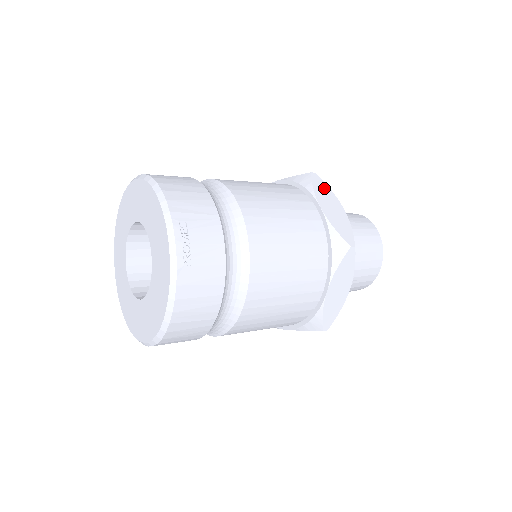
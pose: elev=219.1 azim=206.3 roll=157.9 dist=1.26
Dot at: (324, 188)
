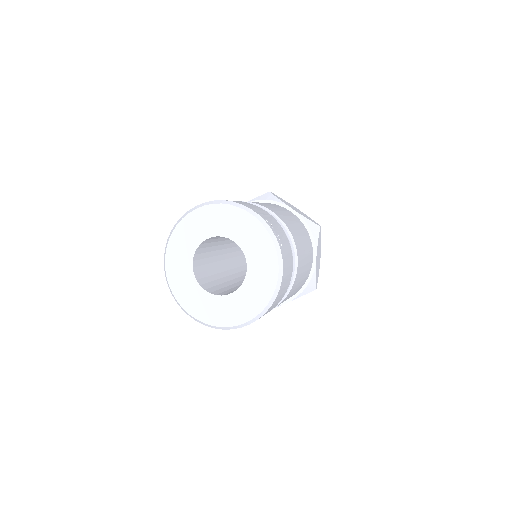
Dot at: (282, 199)
